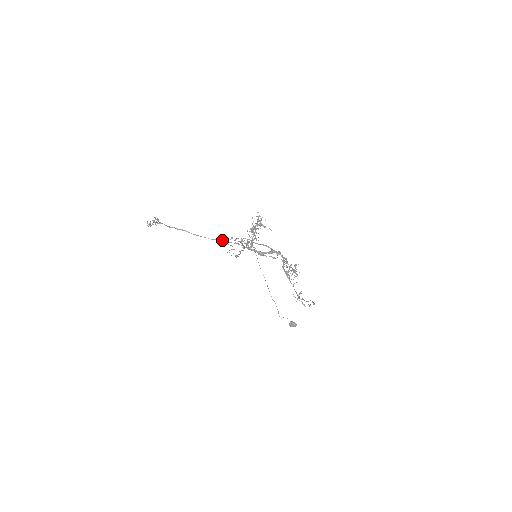
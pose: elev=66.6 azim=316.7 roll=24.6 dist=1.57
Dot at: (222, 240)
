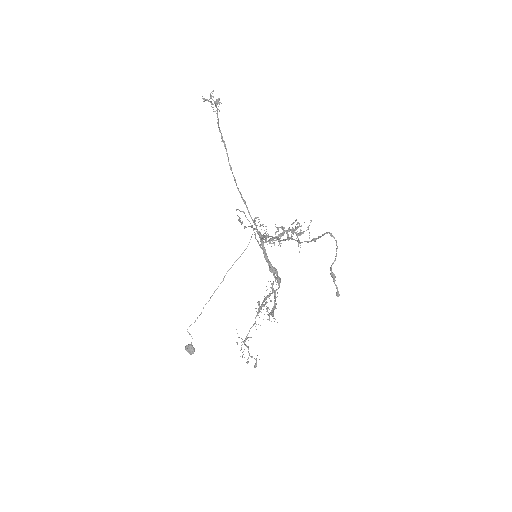
Dot at: occluded
